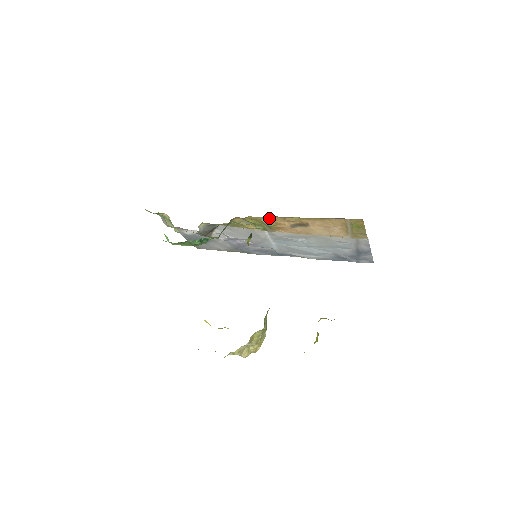
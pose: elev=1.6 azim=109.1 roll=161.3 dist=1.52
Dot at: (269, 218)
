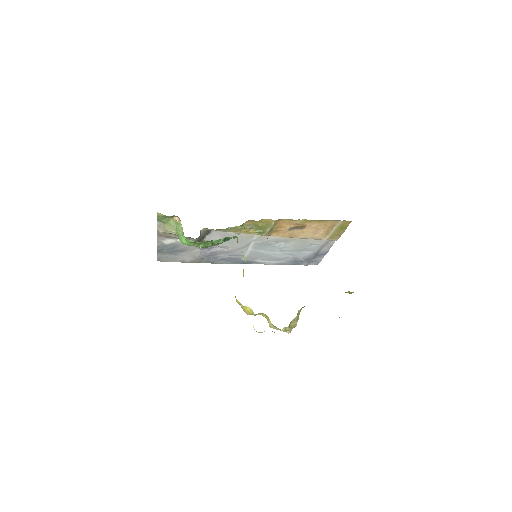
Dot at: (279, 221)
